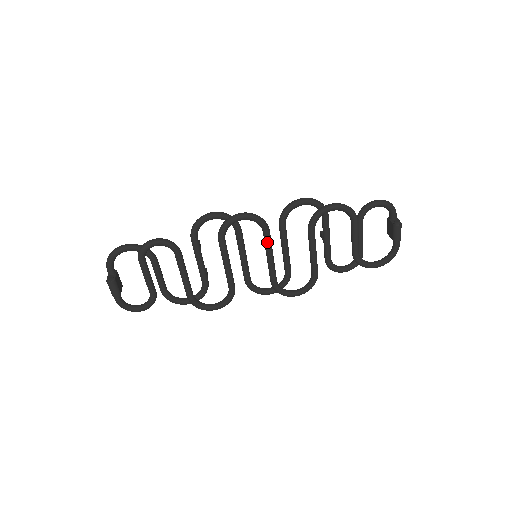
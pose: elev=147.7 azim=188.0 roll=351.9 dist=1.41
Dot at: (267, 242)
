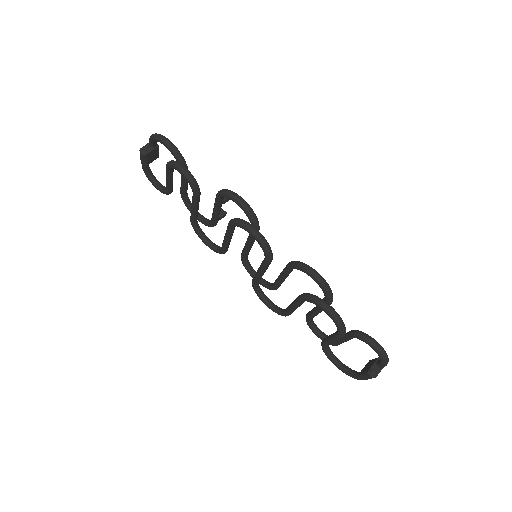
Dot at: (263, 265)
